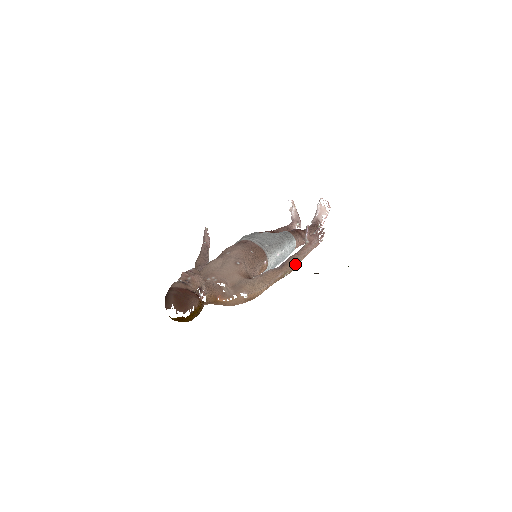
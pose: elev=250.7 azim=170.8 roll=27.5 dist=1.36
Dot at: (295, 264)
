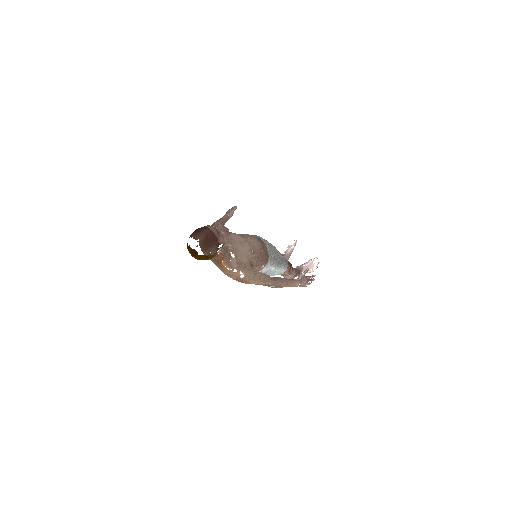
Dot at: (283, 285)
